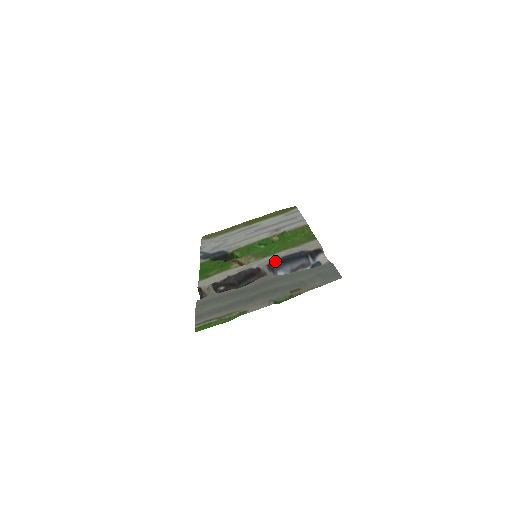
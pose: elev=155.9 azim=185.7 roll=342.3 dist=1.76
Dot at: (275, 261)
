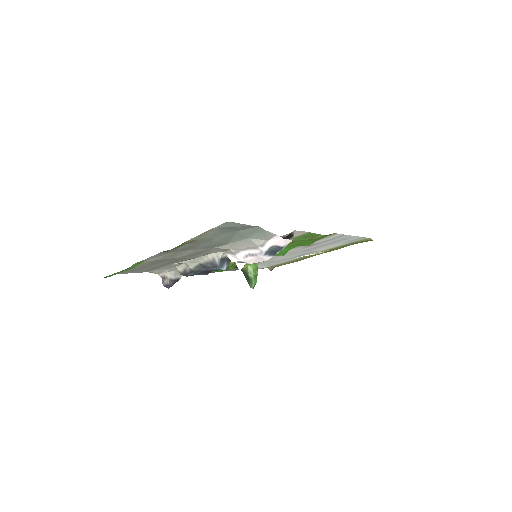
Dot at: occluded
